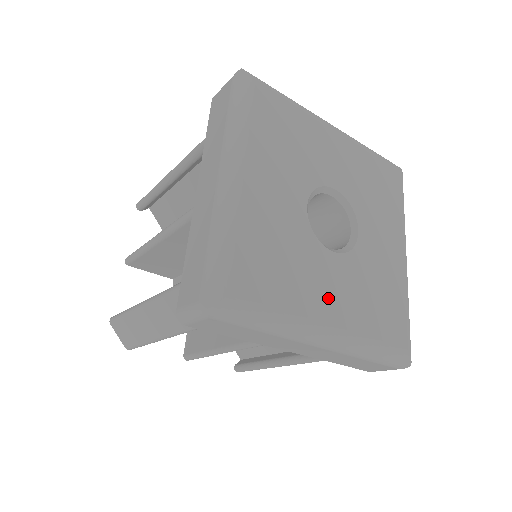
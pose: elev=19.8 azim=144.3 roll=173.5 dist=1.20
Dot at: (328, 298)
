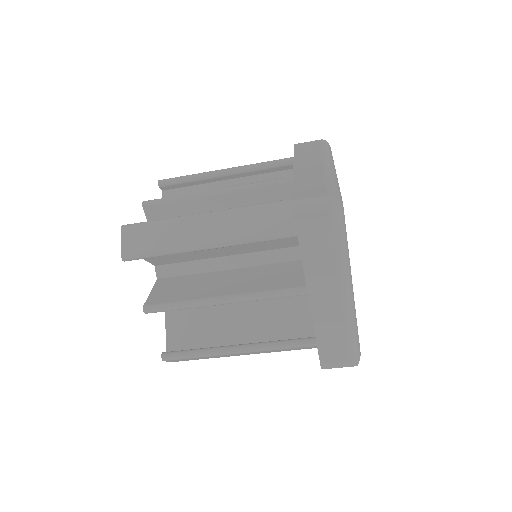
Dot at: occluded
